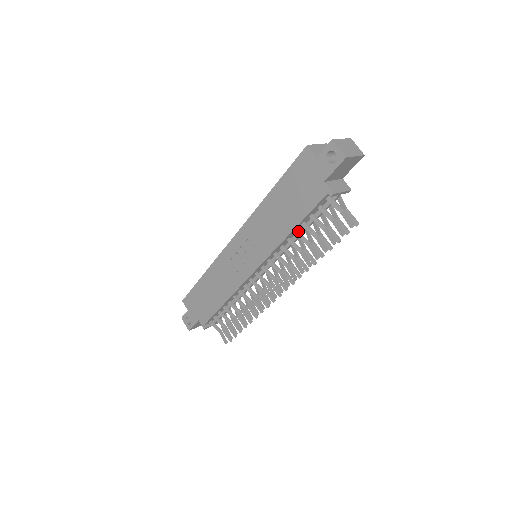
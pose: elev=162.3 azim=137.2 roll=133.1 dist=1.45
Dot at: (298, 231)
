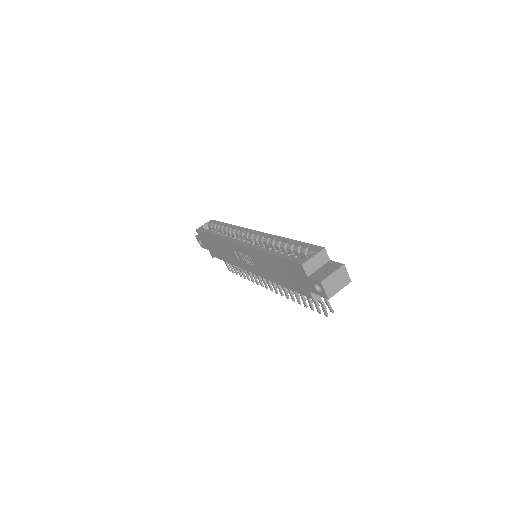
Dot at: occluded
